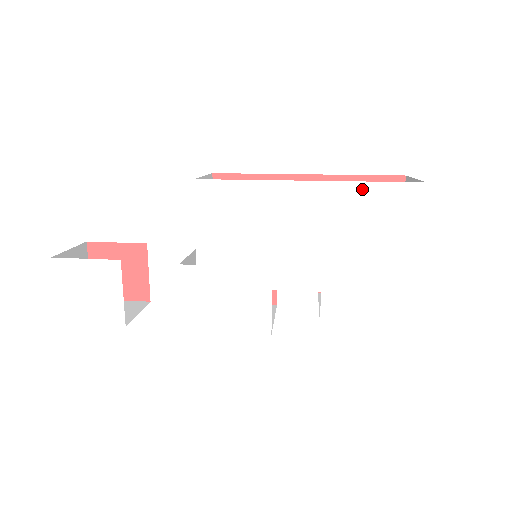
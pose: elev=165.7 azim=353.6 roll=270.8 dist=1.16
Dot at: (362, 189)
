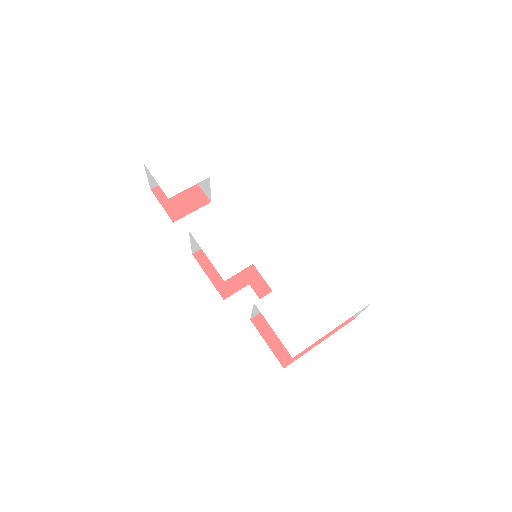
Dot at: (343, 273)
